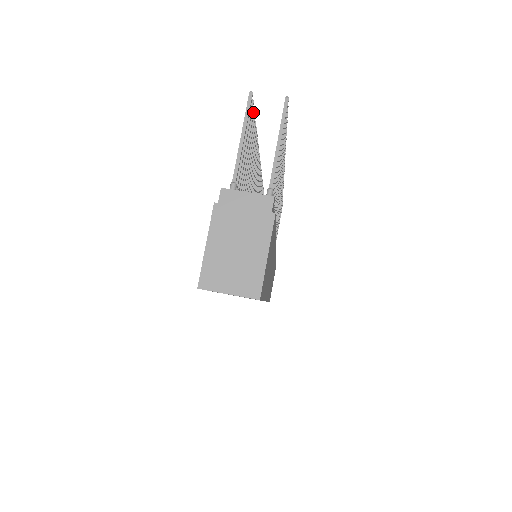
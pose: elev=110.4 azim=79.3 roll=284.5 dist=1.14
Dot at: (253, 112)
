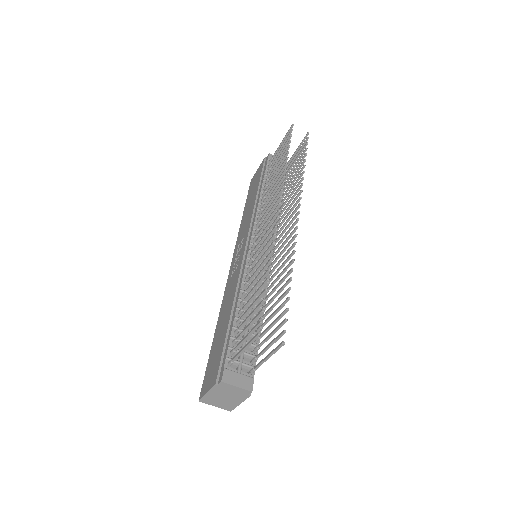
Dot at: occluded
